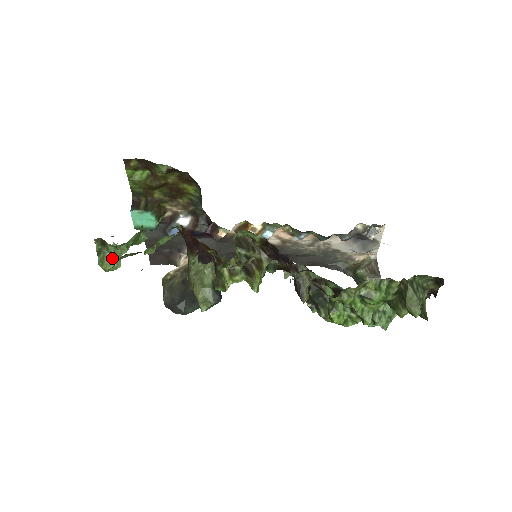
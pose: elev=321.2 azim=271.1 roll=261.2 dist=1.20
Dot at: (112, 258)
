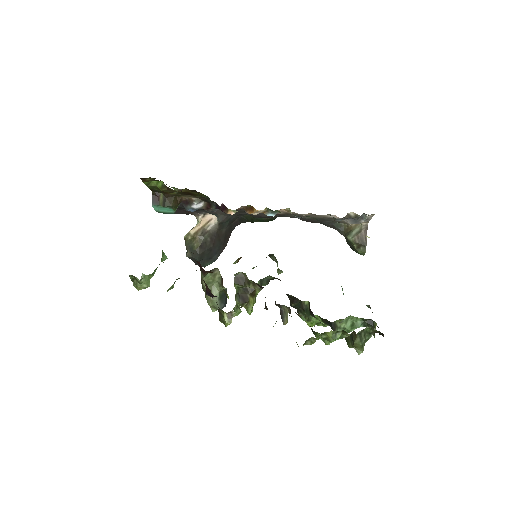
Dot at: occluded
